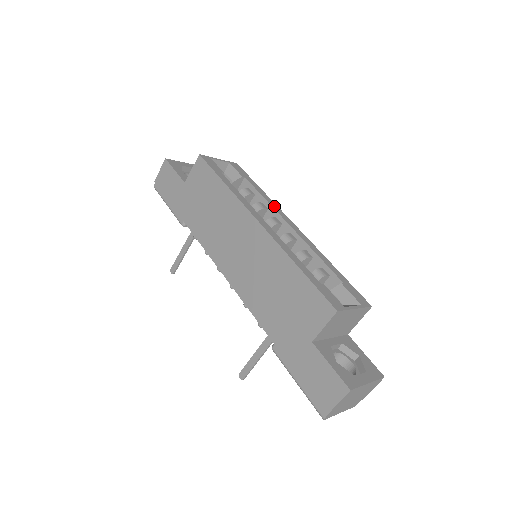
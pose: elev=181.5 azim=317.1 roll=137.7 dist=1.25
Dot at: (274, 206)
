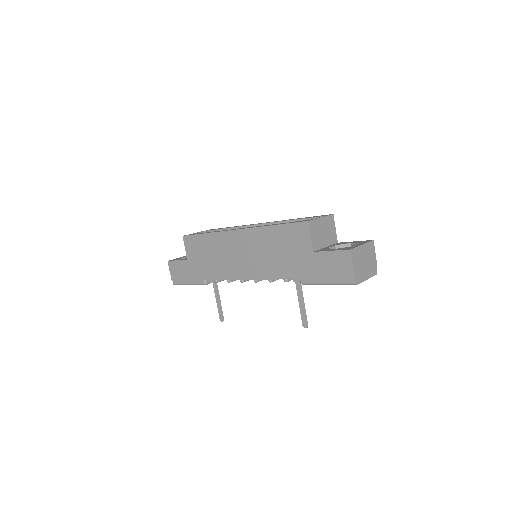
Dot at: (245, 225)
